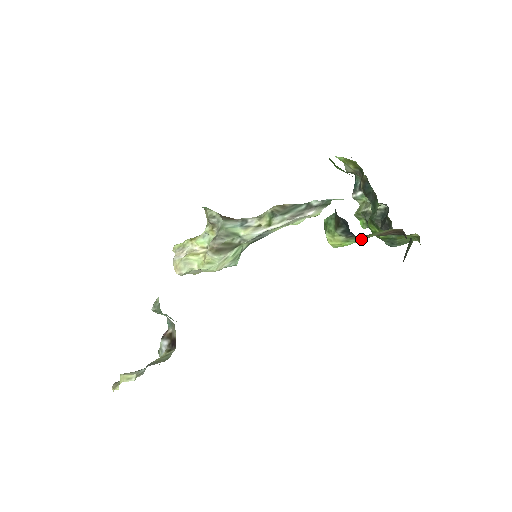
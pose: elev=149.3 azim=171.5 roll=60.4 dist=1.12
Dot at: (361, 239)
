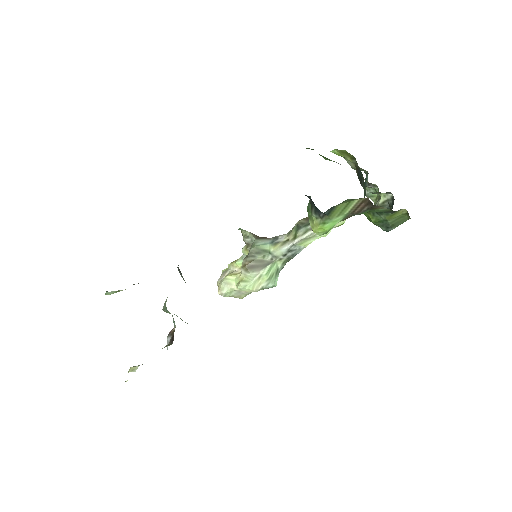
Dot at: (336, 219)
